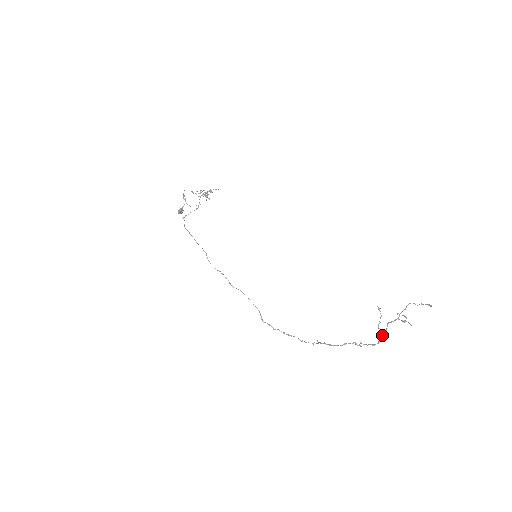
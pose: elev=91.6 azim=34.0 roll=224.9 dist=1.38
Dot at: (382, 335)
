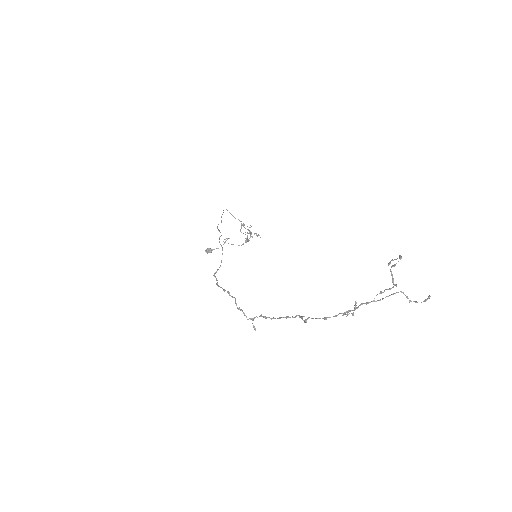
Dot at: (345, 312)
